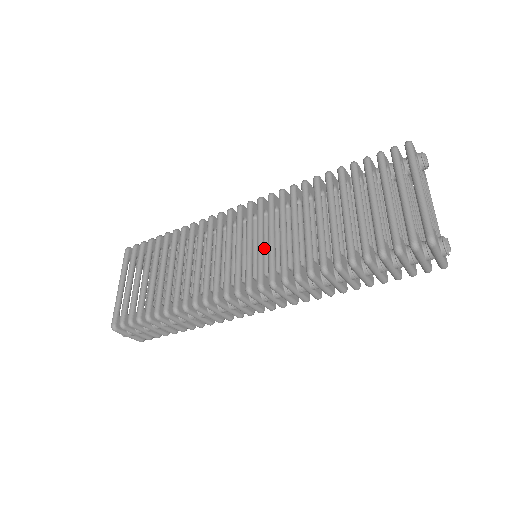
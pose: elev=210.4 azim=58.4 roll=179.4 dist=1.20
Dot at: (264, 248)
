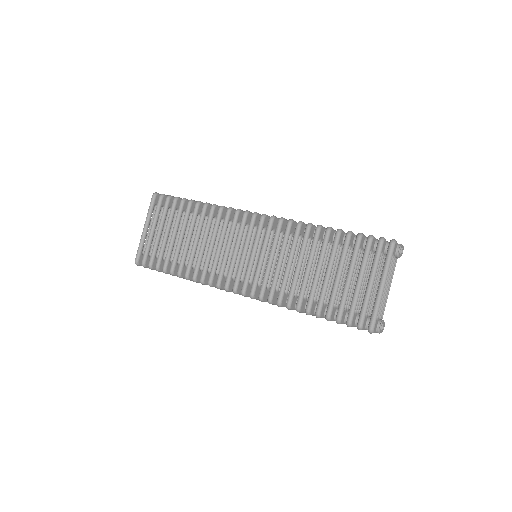
Dot at: occluded
